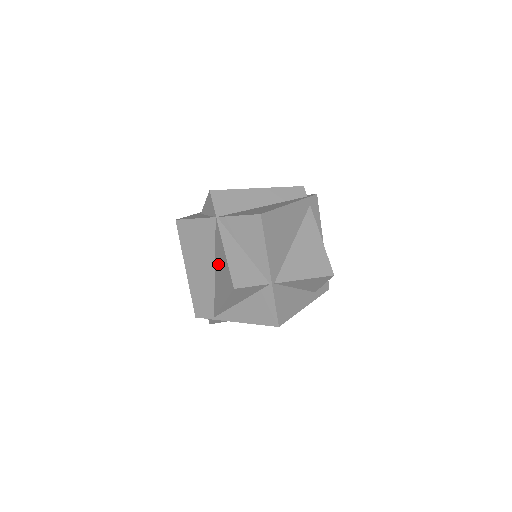
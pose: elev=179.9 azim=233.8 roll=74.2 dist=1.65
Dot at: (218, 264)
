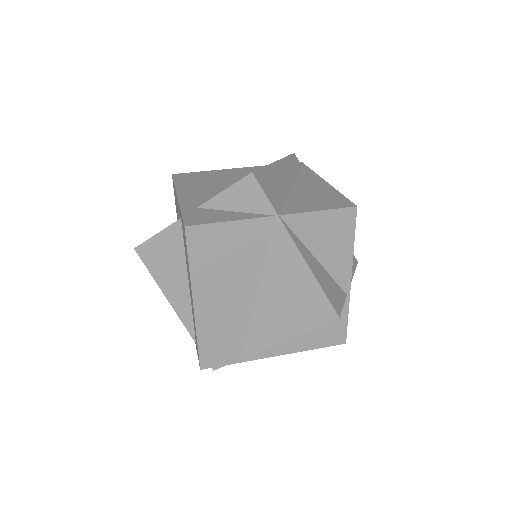
Dot at: (275, 285)
